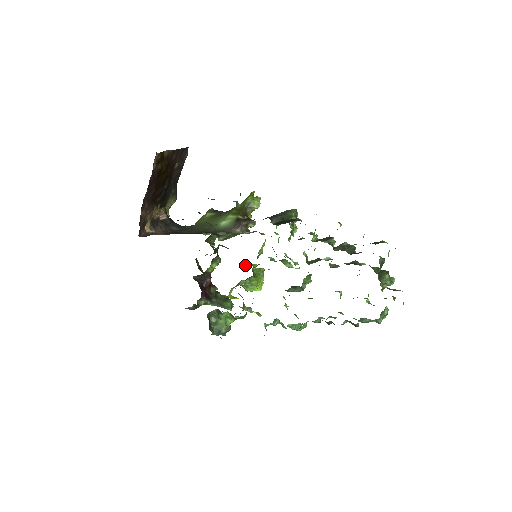
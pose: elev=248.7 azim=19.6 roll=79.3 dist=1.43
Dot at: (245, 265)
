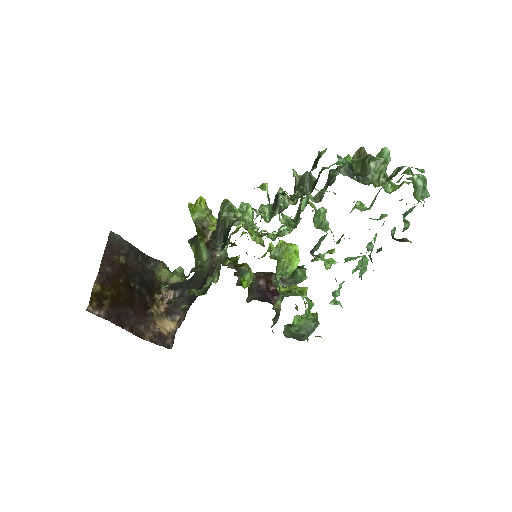
Dot at: (264, 256)
